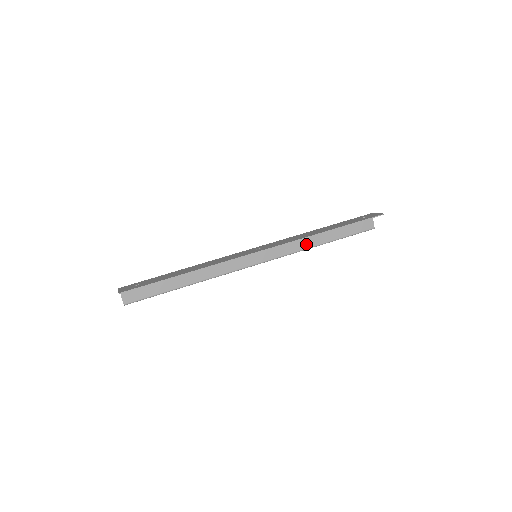
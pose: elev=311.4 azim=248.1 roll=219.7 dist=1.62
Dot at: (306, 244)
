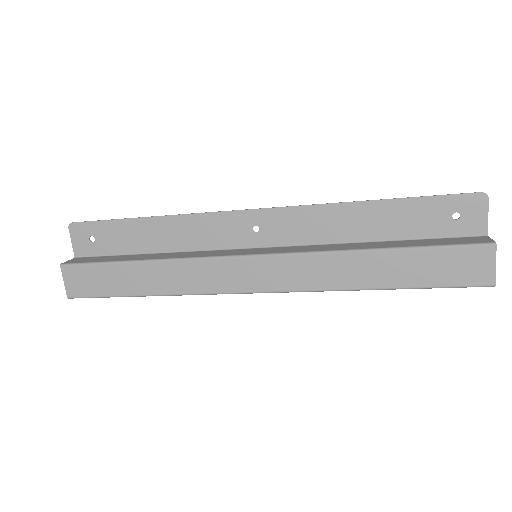
Dot at: (343, 248)
